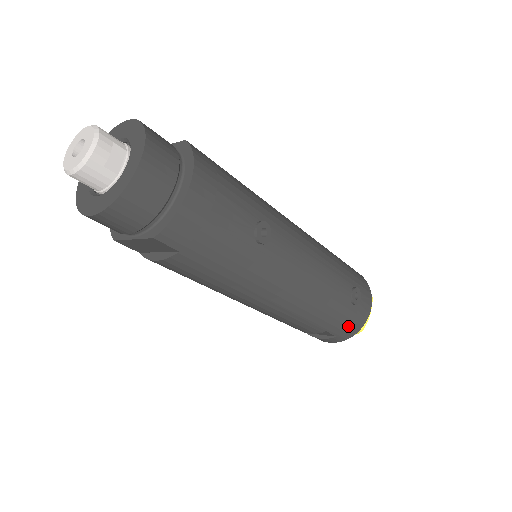
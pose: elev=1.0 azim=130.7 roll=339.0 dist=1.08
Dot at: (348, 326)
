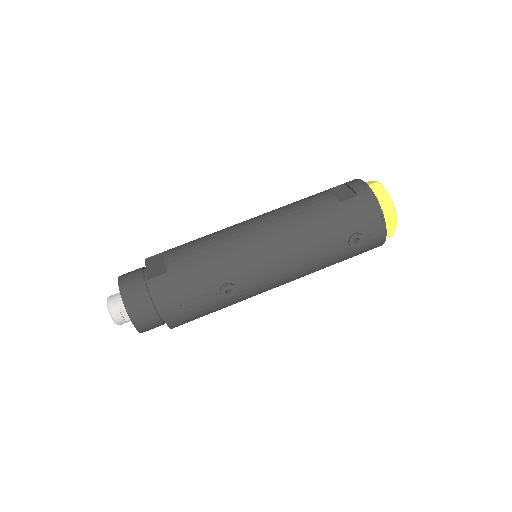
Dot at: (367, 250)
